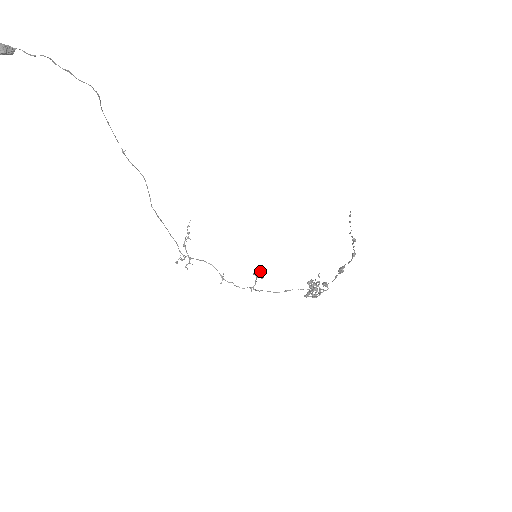
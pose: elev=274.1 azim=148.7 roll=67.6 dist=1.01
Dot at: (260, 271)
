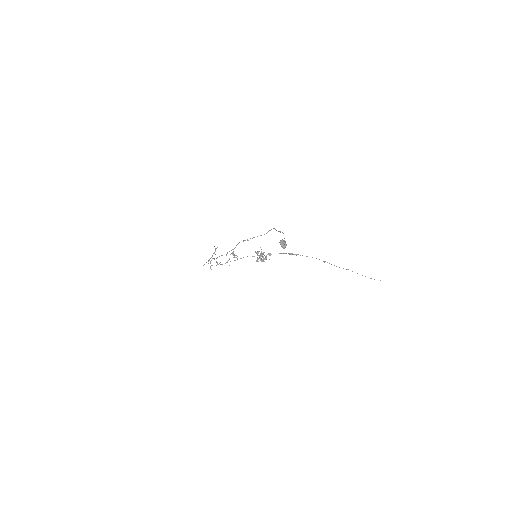
Dot at: occluded
